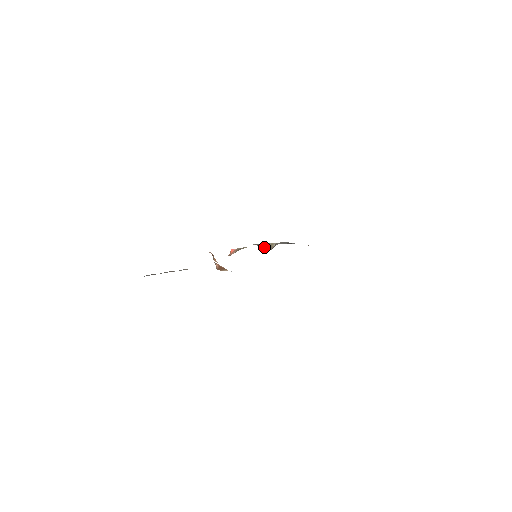
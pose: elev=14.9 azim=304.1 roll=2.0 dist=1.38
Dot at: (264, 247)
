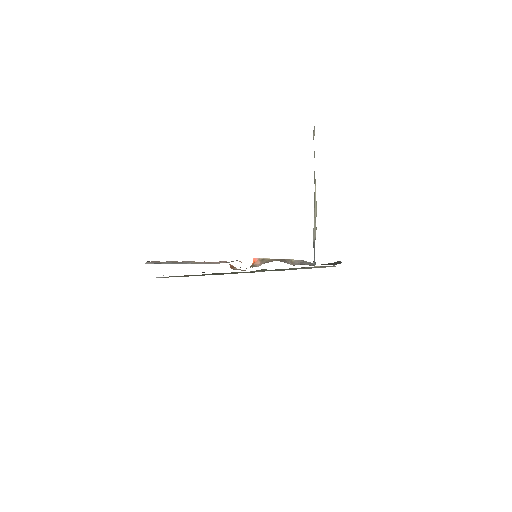
Dot at: (289, 263)
